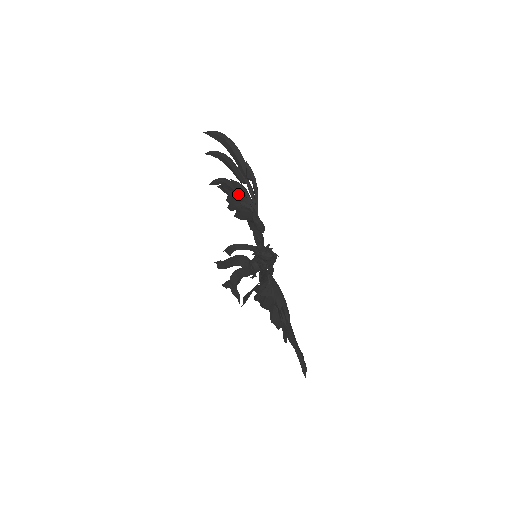
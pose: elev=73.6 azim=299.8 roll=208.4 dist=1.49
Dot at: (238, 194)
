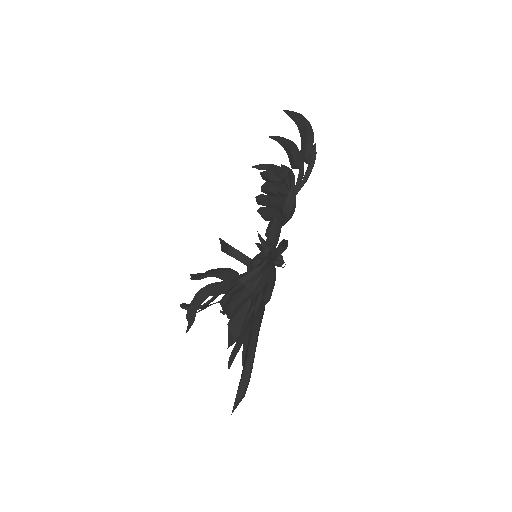
Dot at: (281, 179)
